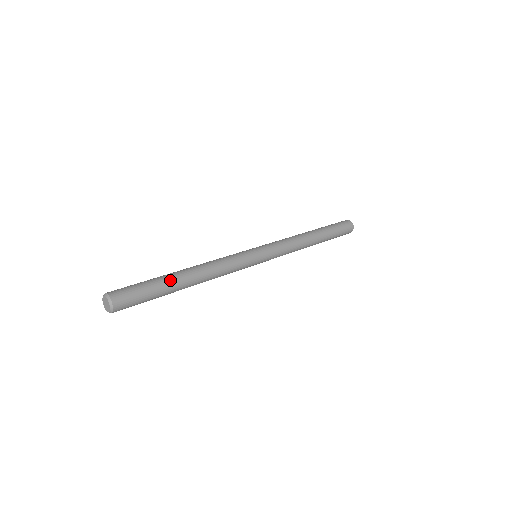
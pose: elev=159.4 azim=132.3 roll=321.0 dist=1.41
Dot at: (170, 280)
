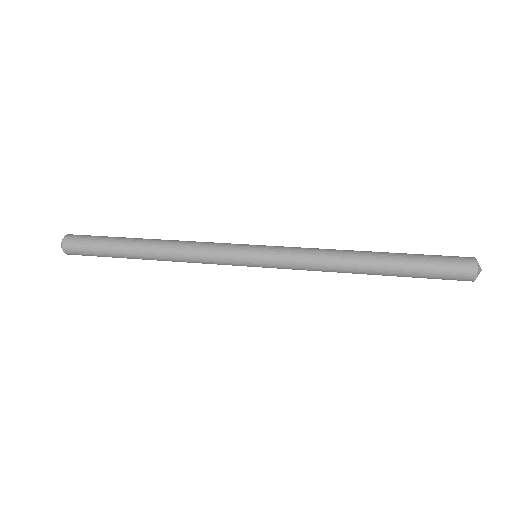
Dot at: (126, 239)
